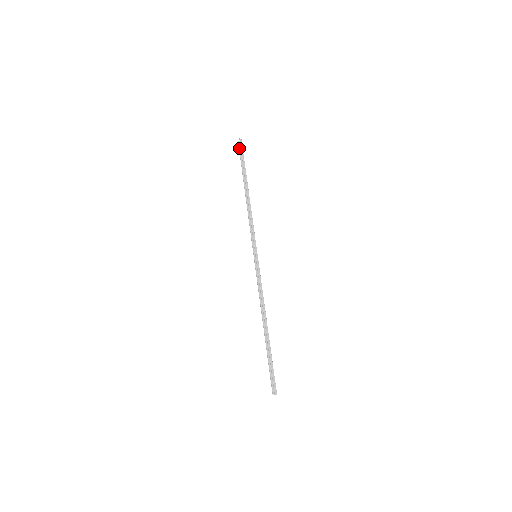
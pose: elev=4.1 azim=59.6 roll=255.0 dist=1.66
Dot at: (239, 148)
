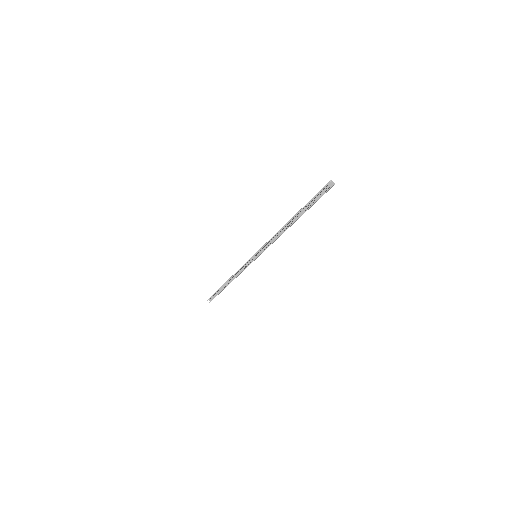
Dot at: (323, 187)
